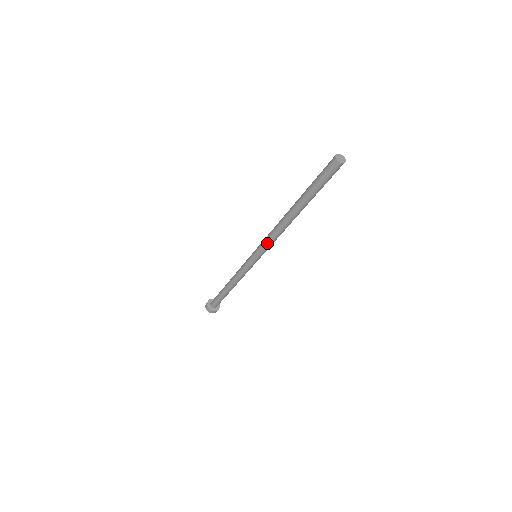
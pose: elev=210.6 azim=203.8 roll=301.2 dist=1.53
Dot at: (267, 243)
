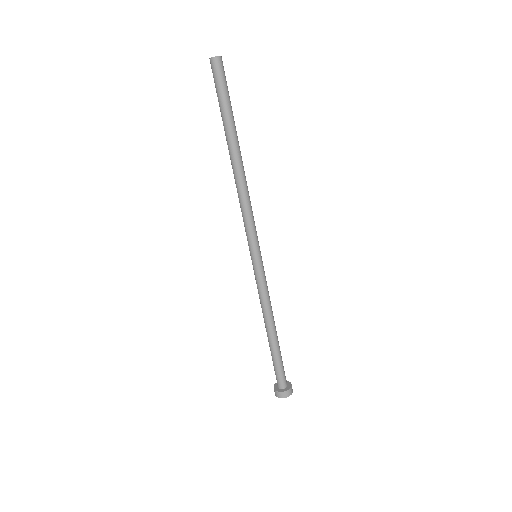
Dot at: (247, 221)
